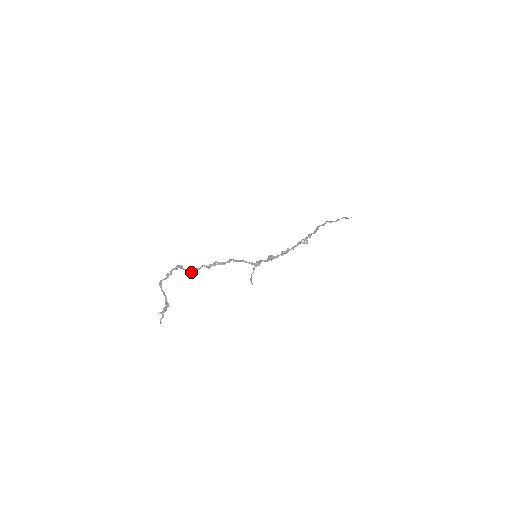
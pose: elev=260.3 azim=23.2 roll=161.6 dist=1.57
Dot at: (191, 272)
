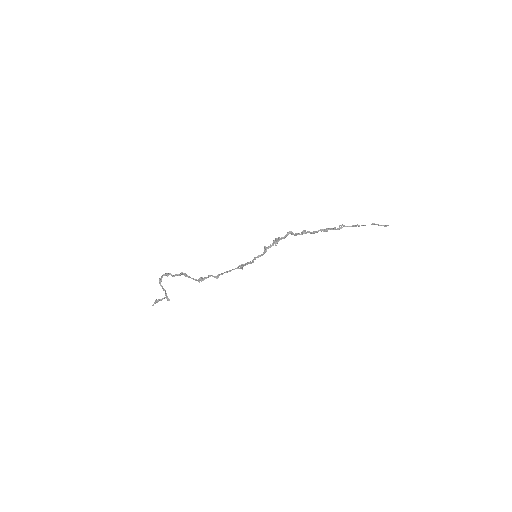
Dot at: (196, 279)
